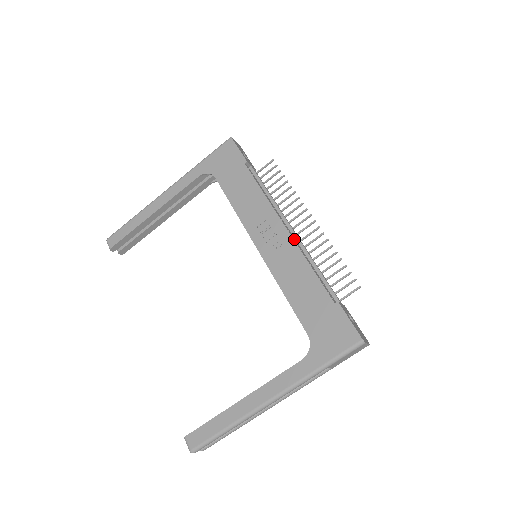
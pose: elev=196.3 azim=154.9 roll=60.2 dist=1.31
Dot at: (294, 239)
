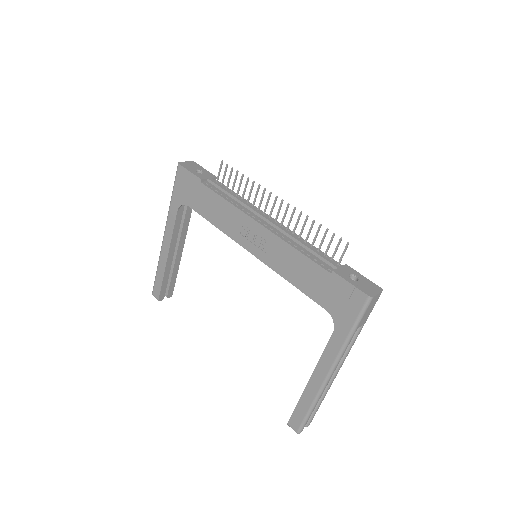
Dot at: (272, 230)
